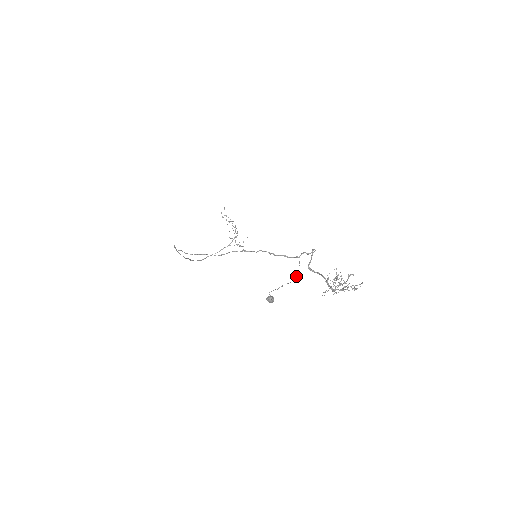
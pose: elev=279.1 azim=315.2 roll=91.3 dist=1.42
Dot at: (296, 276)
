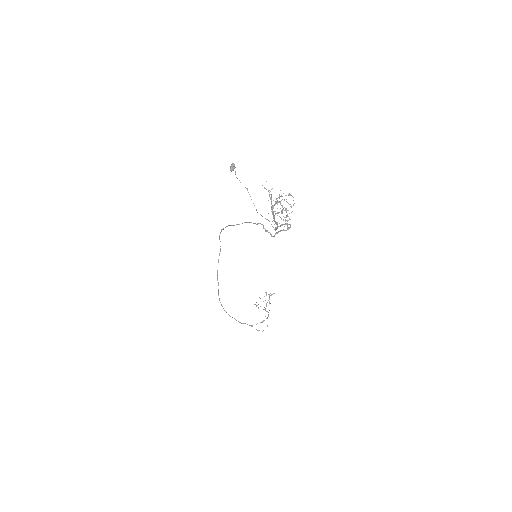
Dot at: occluded
